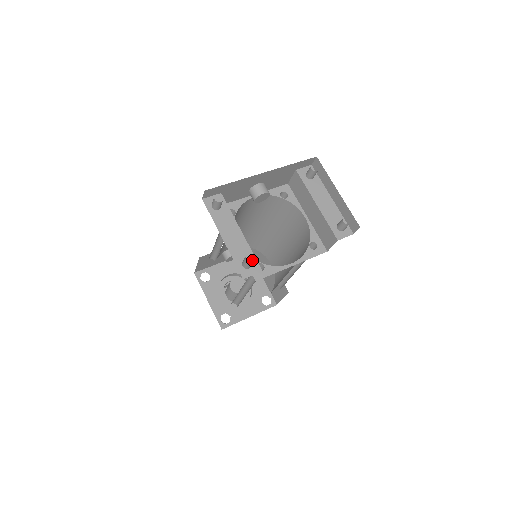
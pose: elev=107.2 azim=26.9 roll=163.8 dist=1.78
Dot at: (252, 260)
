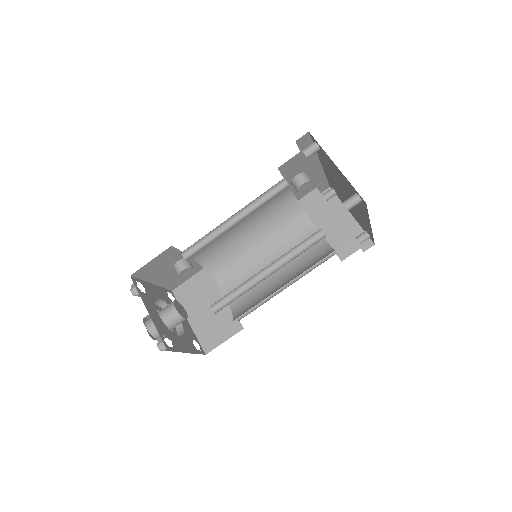
Dot at: occluded
